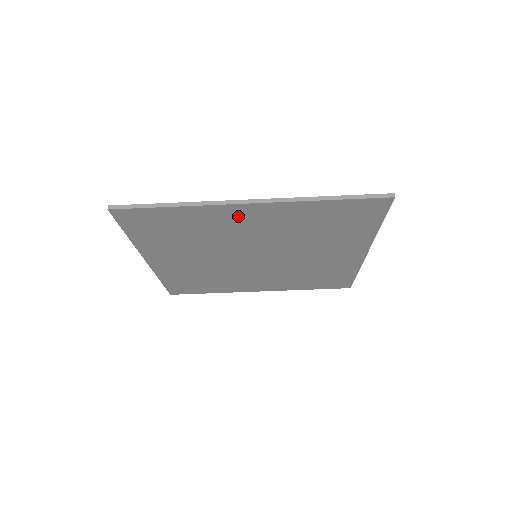
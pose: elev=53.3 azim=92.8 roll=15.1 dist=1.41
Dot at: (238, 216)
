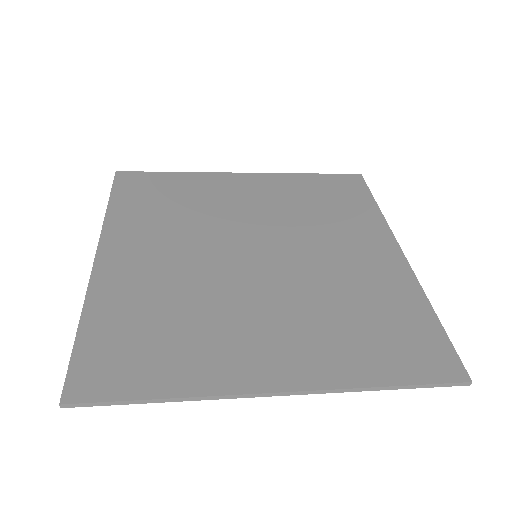
Dot at: (254, 364)
